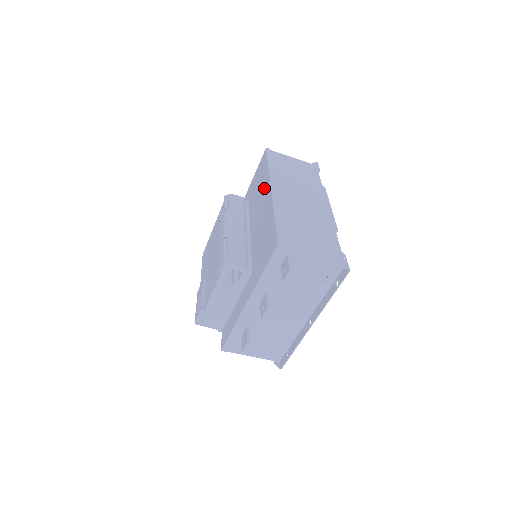
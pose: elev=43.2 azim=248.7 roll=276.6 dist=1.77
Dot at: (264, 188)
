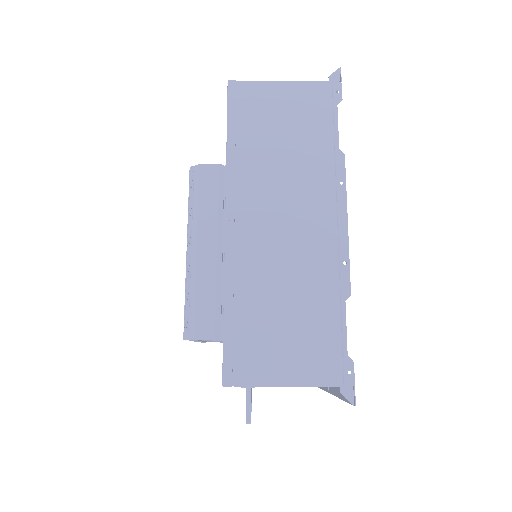
Dot at: occluded
